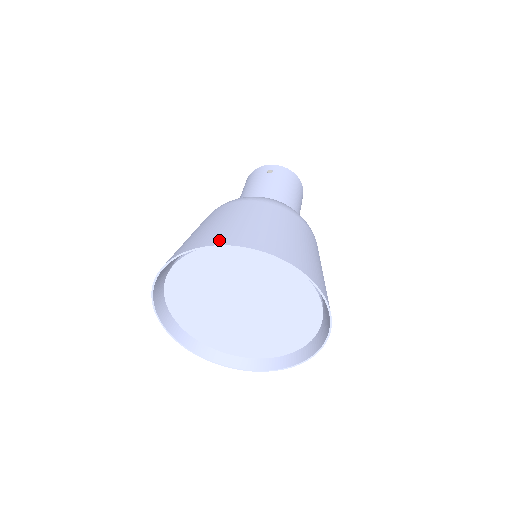
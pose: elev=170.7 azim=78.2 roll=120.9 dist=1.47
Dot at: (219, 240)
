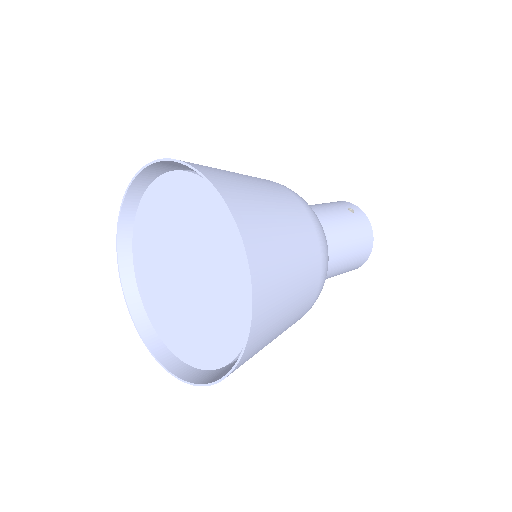
Dot at: (211, 174)
